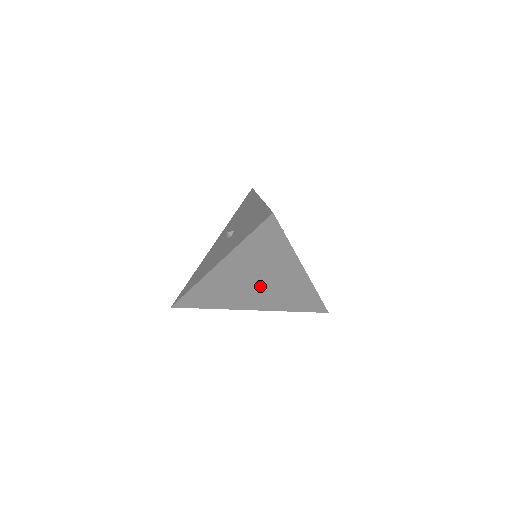
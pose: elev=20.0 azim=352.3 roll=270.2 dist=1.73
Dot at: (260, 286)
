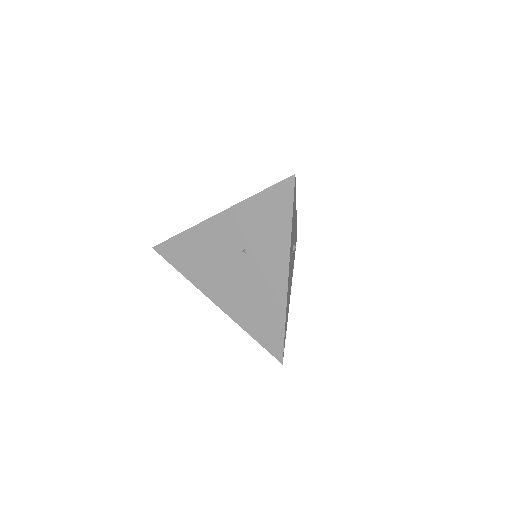
Dot at: (238, 271)
